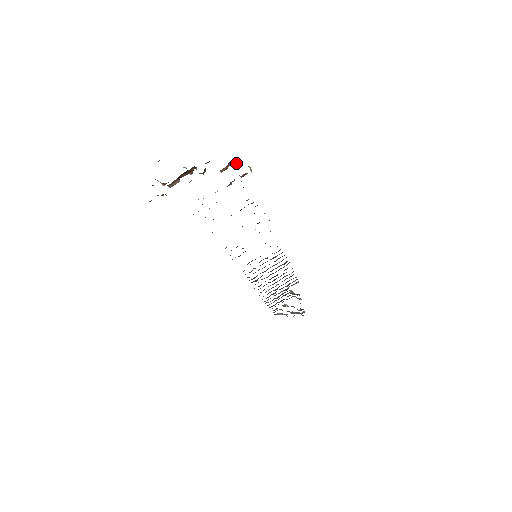
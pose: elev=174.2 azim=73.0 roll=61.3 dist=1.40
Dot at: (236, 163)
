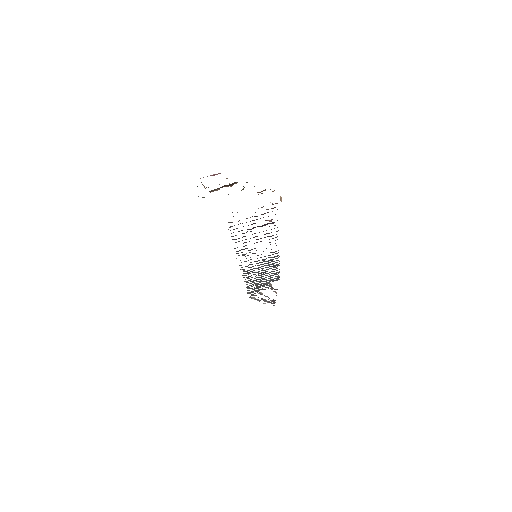
Dot at: occluded
